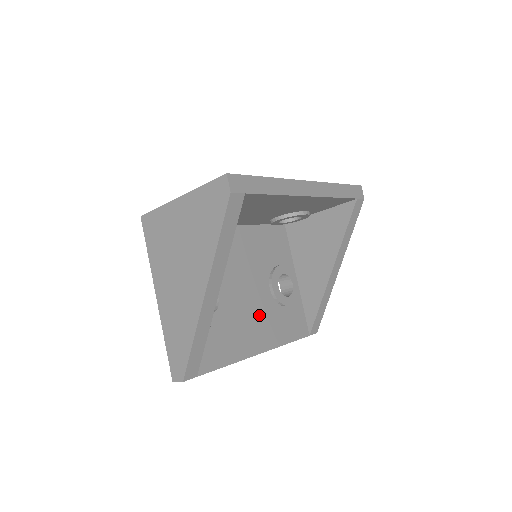
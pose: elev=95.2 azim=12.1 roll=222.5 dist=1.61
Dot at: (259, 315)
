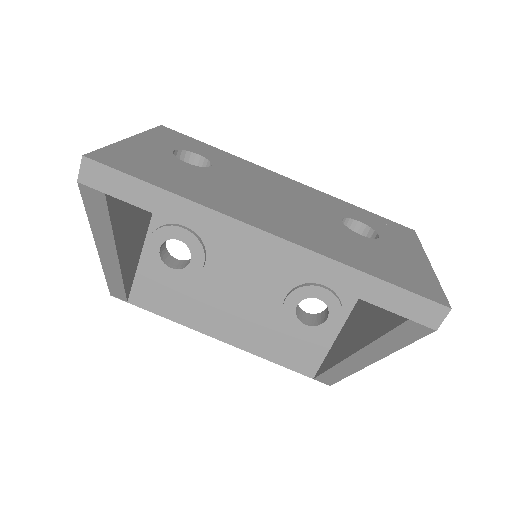
Dot at: (245, 310)
